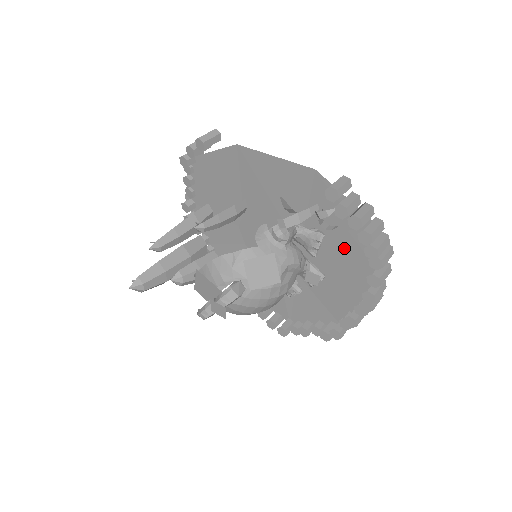
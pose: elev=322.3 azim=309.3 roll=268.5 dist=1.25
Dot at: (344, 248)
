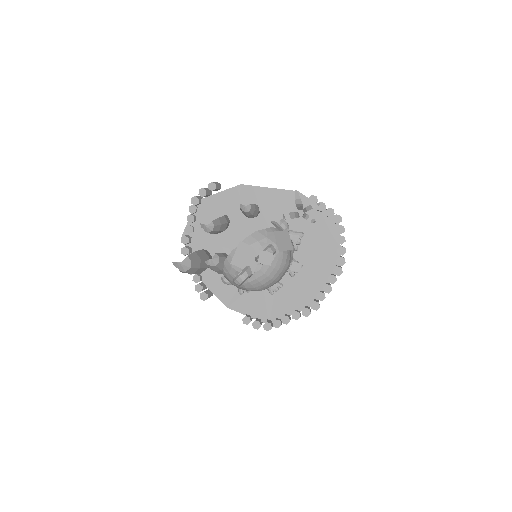
Dot at: (316, 240)
